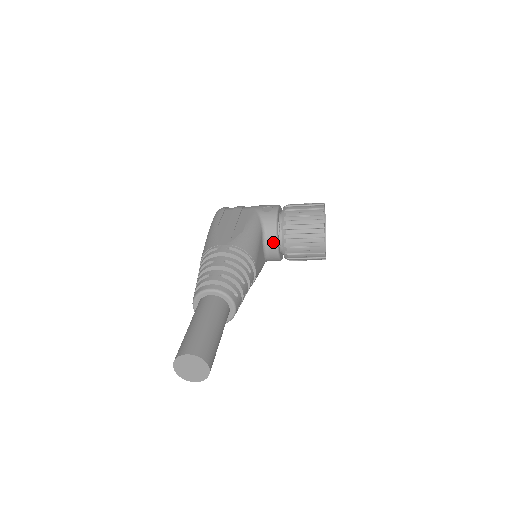
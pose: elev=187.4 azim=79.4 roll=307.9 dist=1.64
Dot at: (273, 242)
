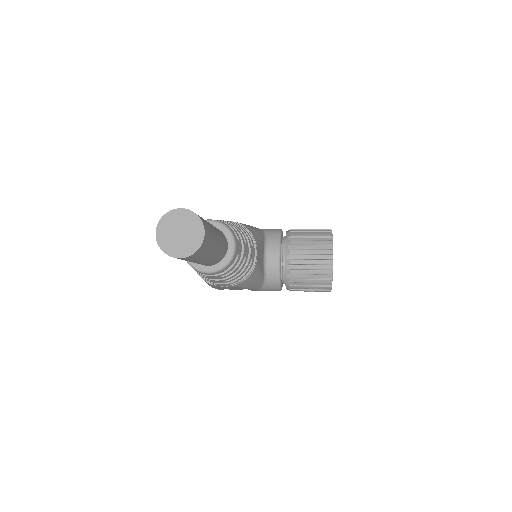
Dot at: (275, 252)
